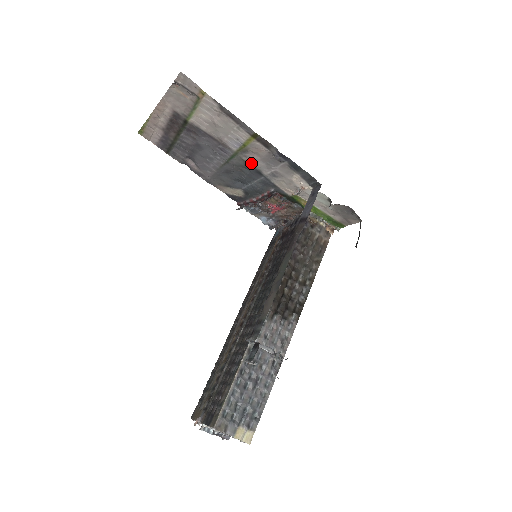
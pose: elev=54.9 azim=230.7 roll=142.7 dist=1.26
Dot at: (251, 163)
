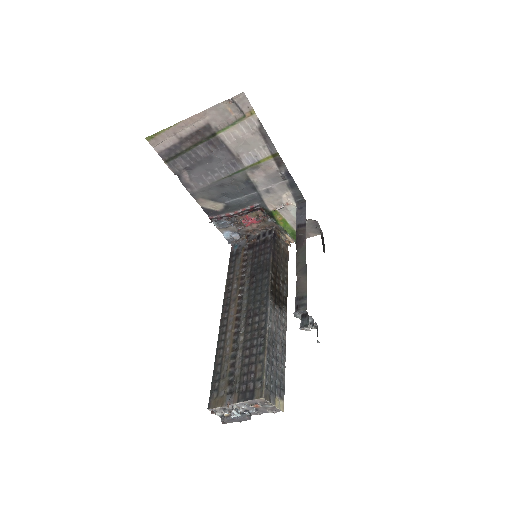
Dot at: (252, 179)
